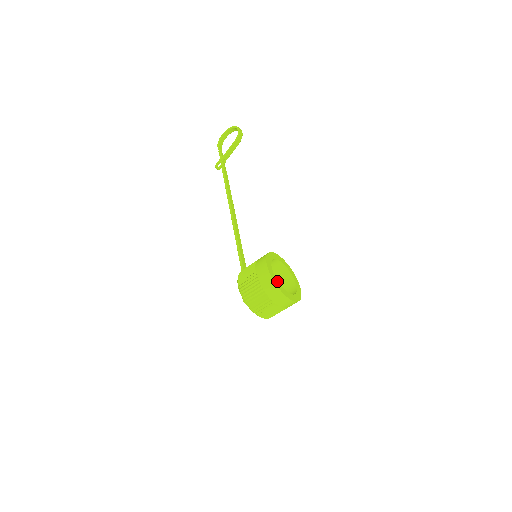
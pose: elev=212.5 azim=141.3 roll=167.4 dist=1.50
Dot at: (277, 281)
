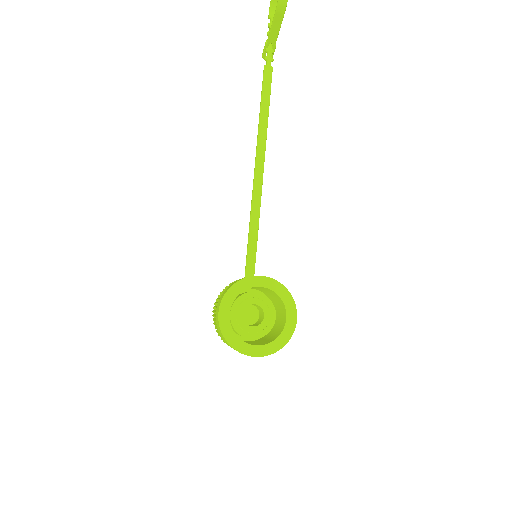
Dot at: (233, 334)
